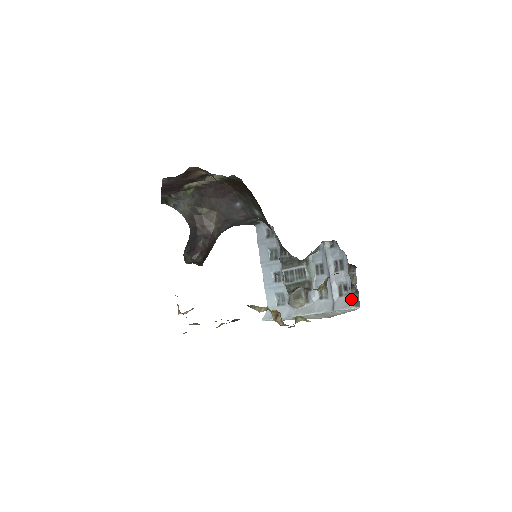
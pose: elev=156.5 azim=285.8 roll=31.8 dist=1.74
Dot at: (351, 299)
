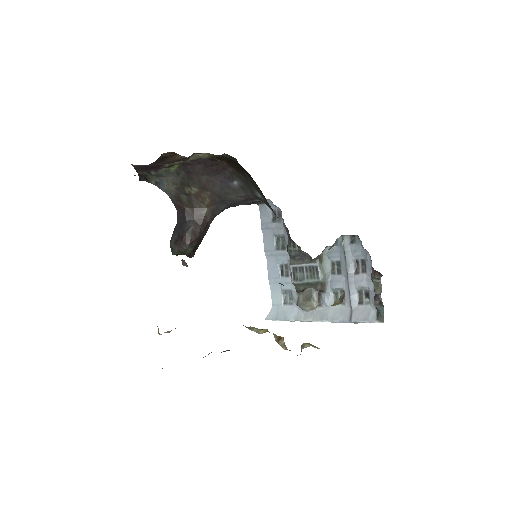
Dot at: (373, 310)
